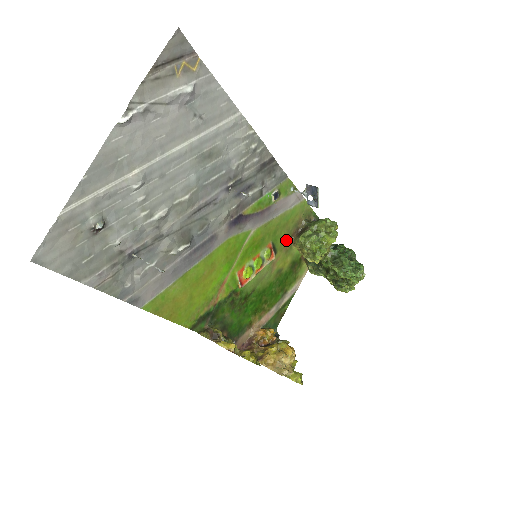
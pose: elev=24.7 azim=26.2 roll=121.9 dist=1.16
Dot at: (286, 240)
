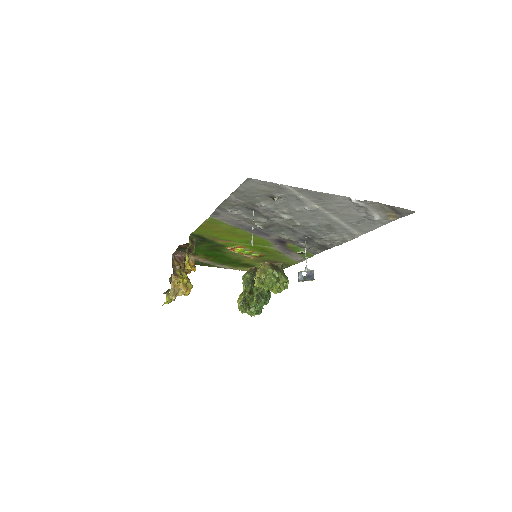
Dot at: (266, 259)
